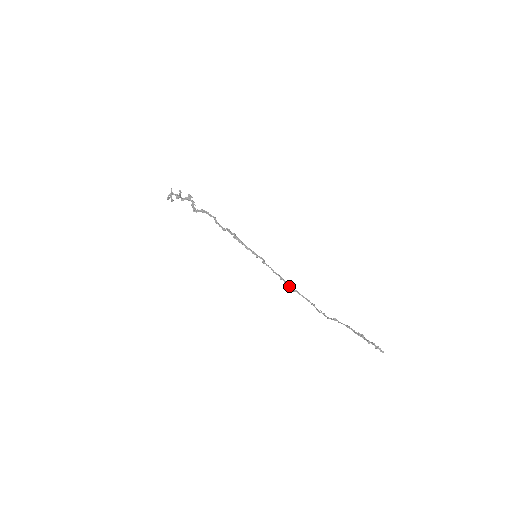
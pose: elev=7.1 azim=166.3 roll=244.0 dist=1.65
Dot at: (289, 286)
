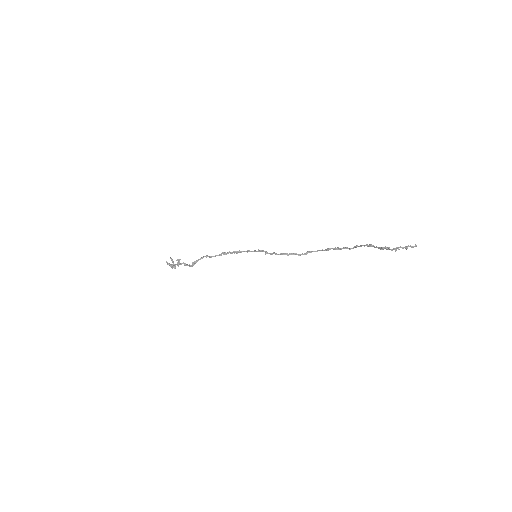
Dot at: (298, 254)
